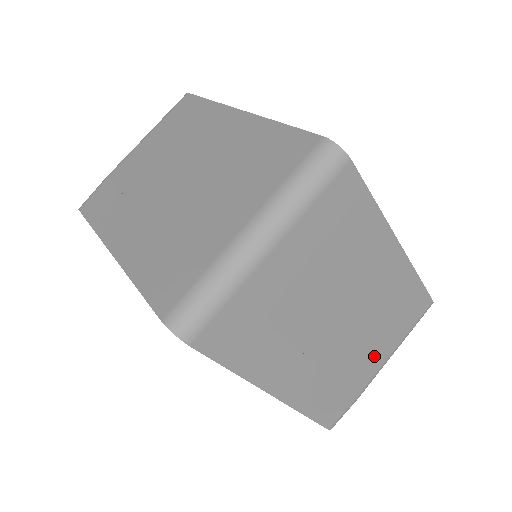
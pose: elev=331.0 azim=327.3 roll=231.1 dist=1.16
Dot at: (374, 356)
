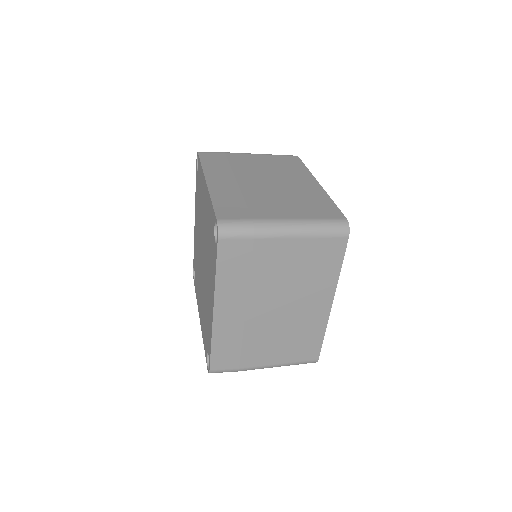
Dot at: (268, 354)
